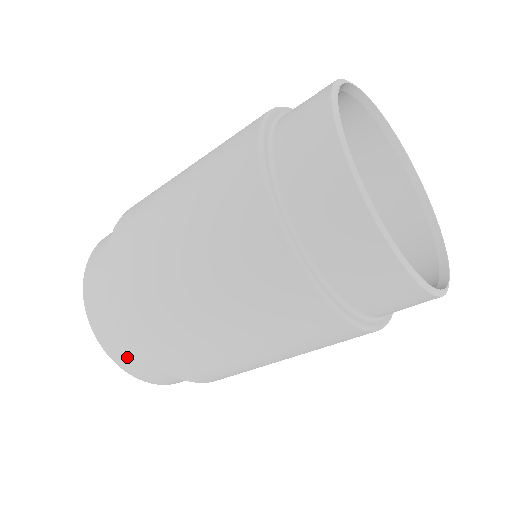
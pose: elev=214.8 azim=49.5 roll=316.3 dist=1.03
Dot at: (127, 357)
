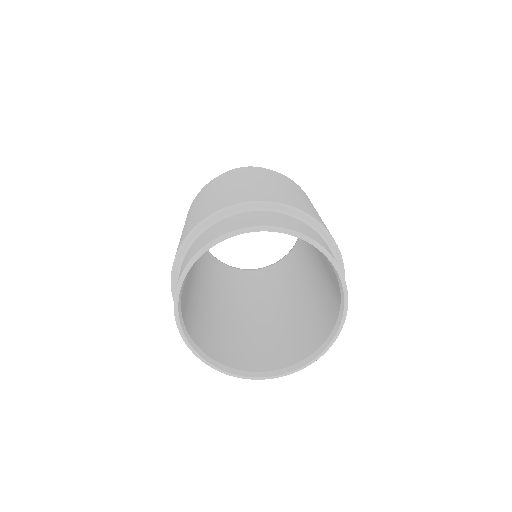
Dot at: occluded
